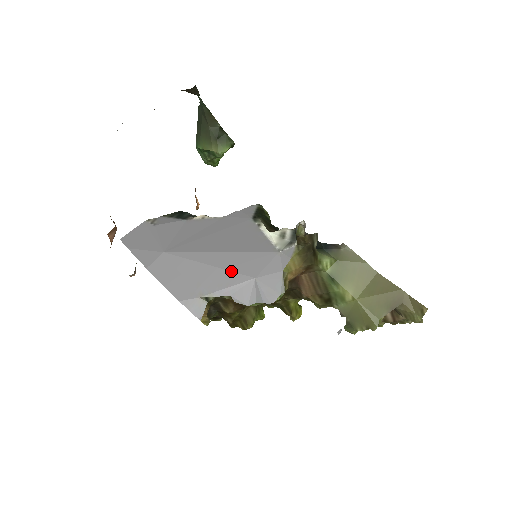
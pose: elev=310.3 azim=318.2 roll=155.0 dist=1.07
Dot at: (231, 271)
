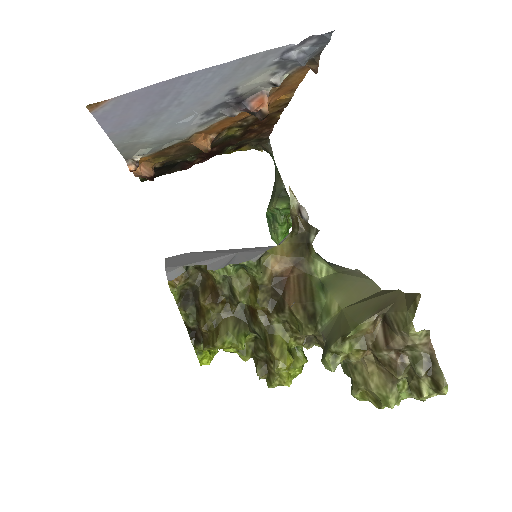
Dot at: (223, 252)
